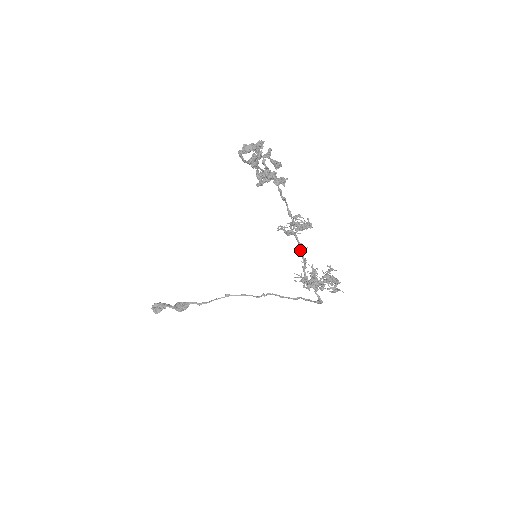
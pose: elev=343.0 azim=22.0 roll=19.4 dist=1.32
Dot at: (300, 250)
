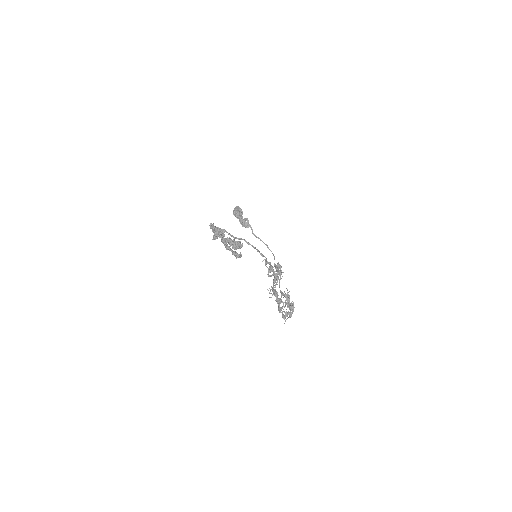
Dot at: (274, 281)
